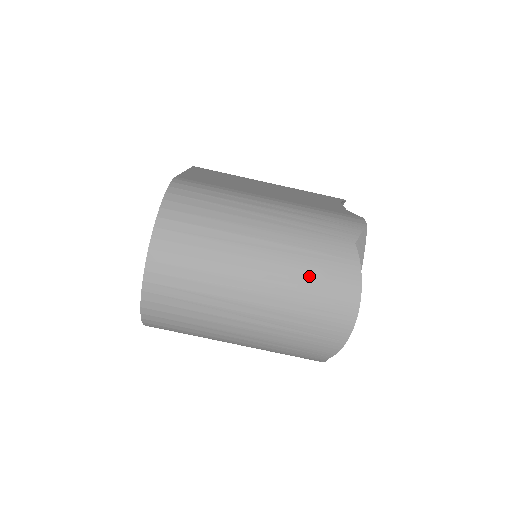
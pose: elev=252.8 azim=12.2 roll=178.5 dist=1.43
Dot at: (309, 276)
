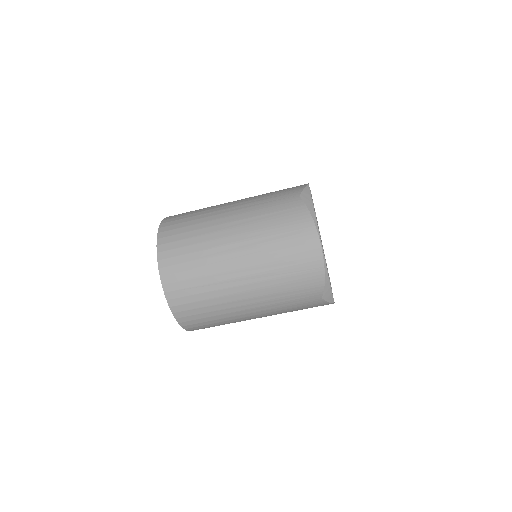
Dot at: (272, 230)
